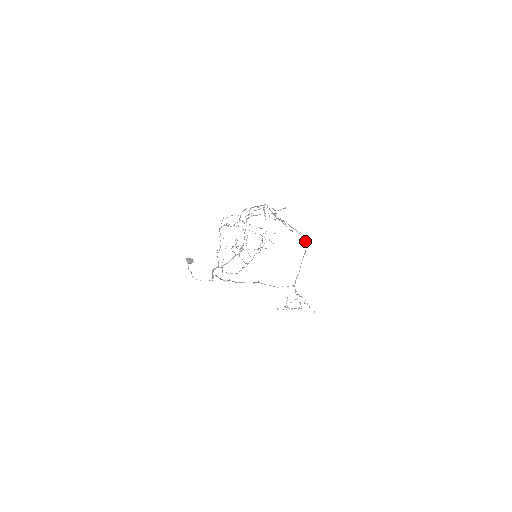
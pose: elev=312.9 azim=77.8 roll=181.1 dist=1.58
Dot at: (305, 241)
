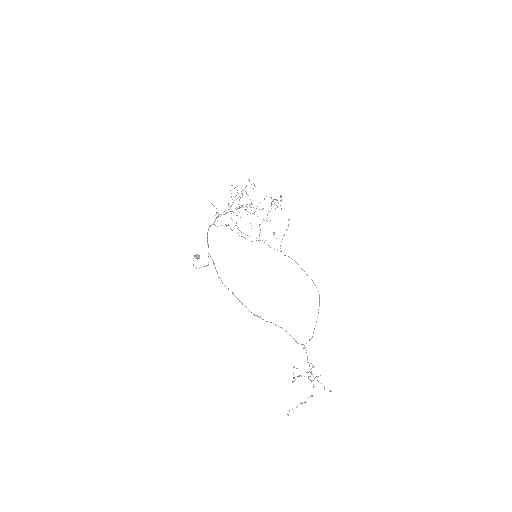
Dot at: (318, 291)
